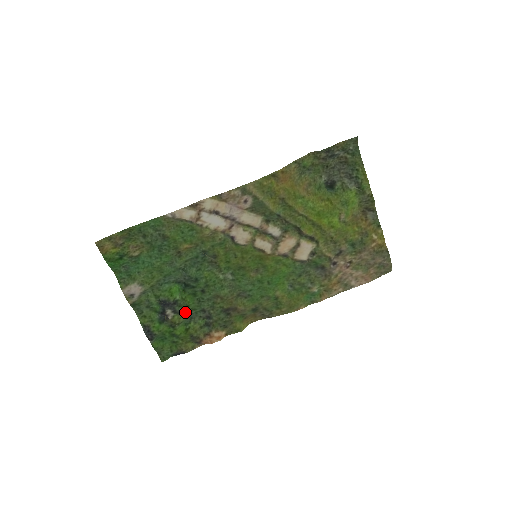
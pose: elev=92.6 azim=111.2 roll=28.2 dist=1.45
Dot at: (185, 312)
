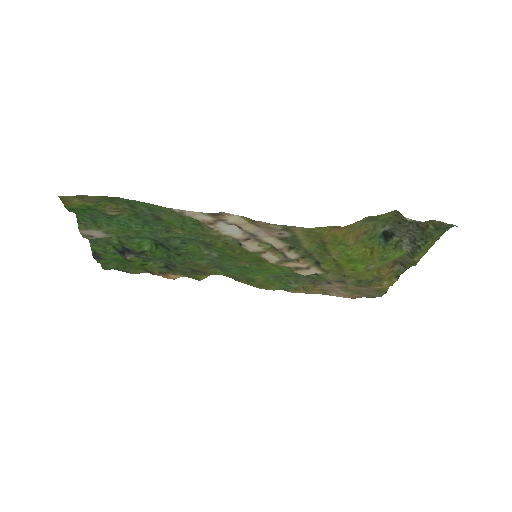
Dot at: occluded
